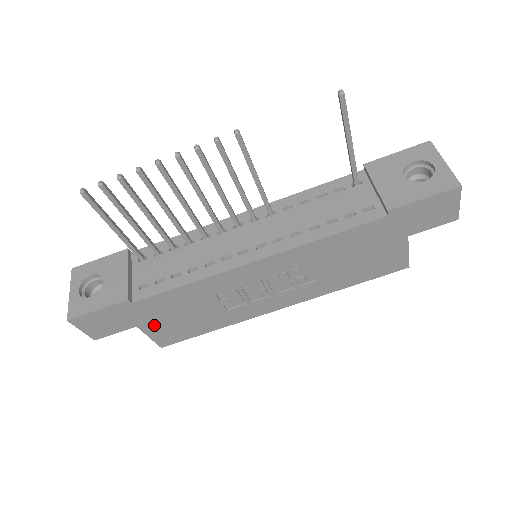
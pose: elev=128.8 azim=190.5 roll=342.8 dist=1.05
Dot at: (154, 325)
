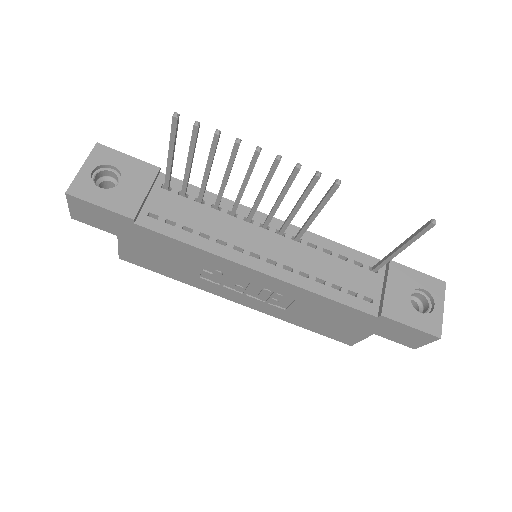
Dot at: (132, 245)
